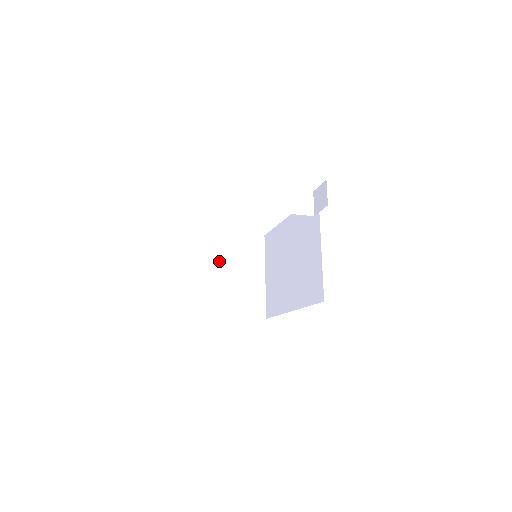
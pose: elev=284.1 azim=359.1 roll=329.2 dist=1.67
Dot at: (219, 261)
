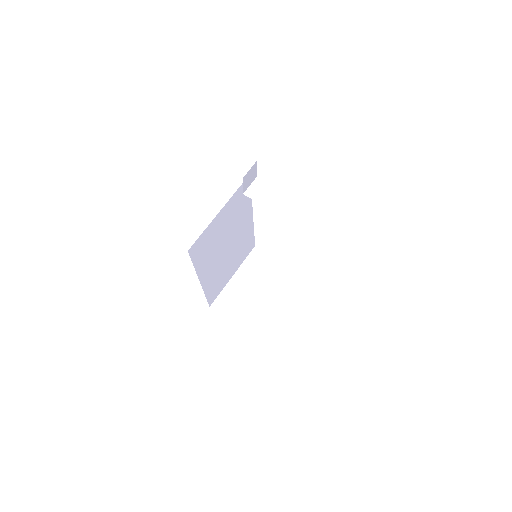
Dot at: (253, 270)
